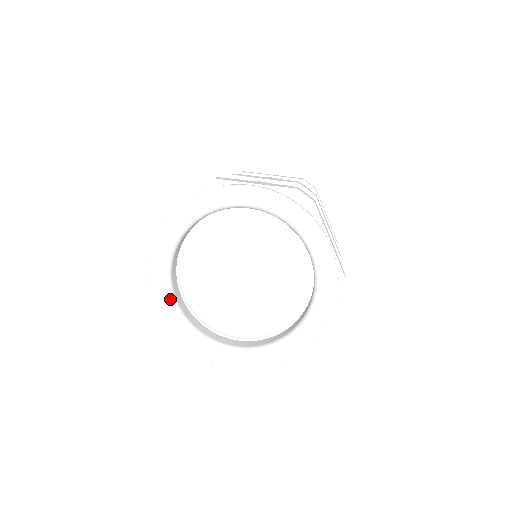
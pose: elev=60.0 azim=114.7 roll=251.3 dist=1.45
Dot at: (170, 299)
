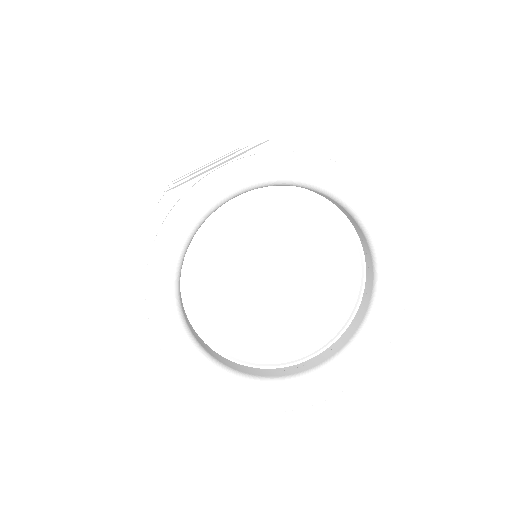
Dot at: (176, 272)
